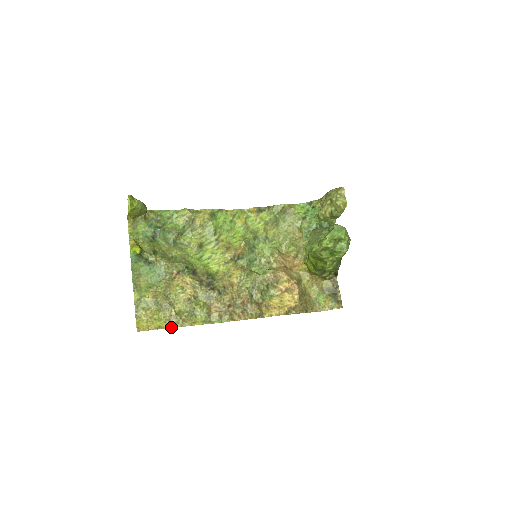
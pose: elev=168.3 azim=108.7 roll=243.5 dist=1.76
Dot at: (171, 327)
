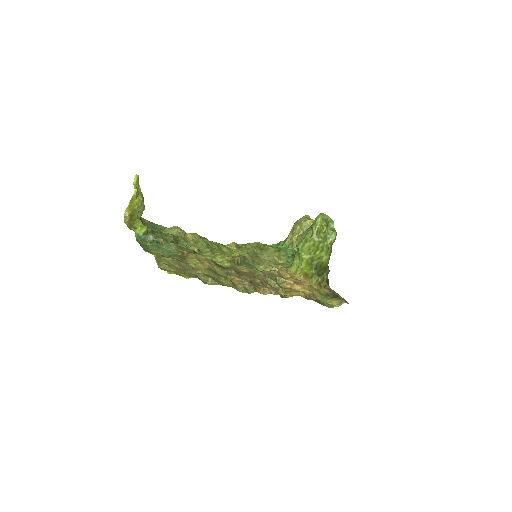
Dot at: (202, 281)
